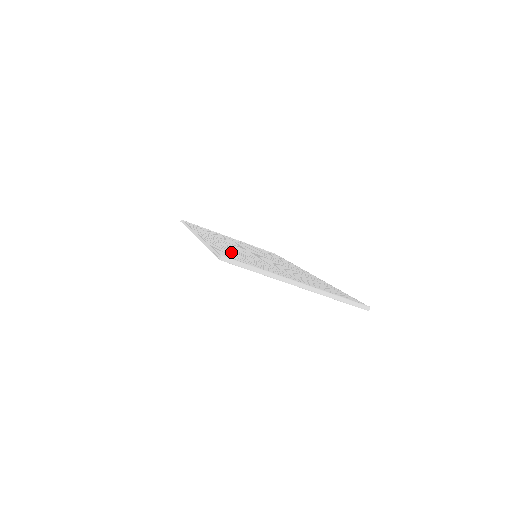
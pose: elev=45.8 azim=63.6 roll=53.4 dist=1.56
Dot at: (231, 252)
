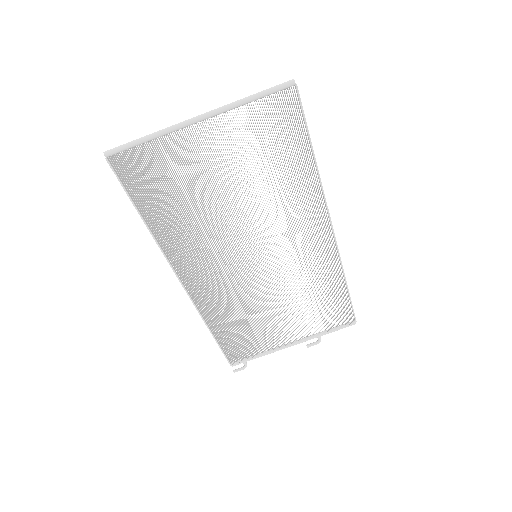
Dot at: (167, 205)
